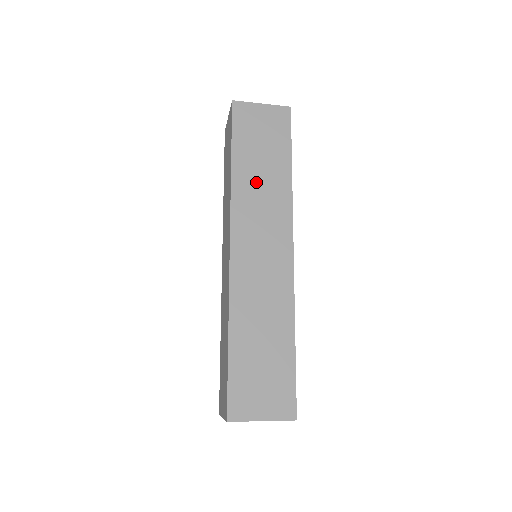
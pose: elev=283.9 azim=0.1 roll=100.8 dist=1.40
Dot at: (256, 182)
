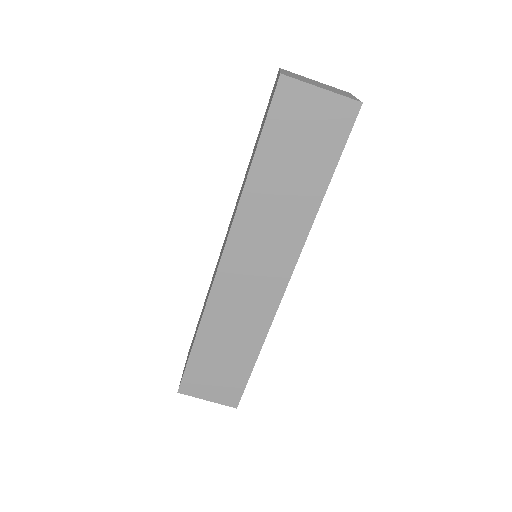
Dot at: (273, 199)
